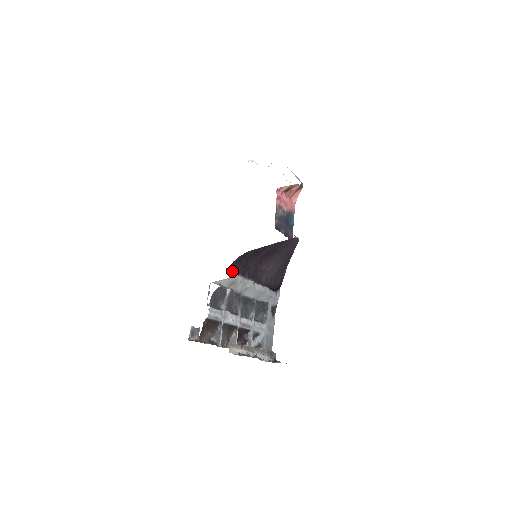
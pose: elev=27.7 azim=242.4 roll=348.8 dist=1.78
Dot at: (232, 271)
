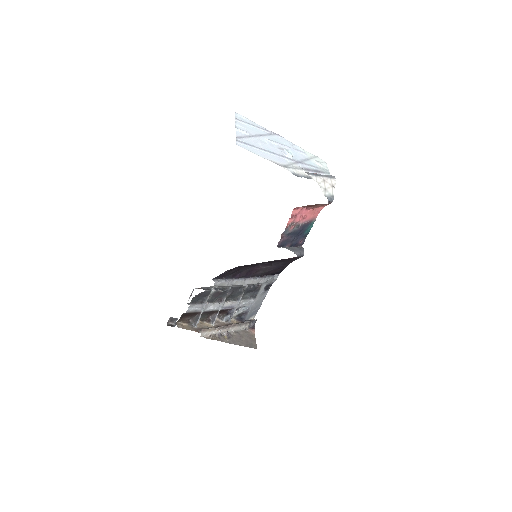
Dot at: (220, 278)
